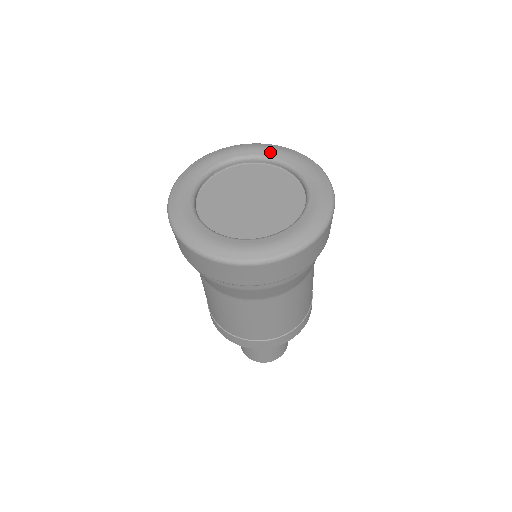
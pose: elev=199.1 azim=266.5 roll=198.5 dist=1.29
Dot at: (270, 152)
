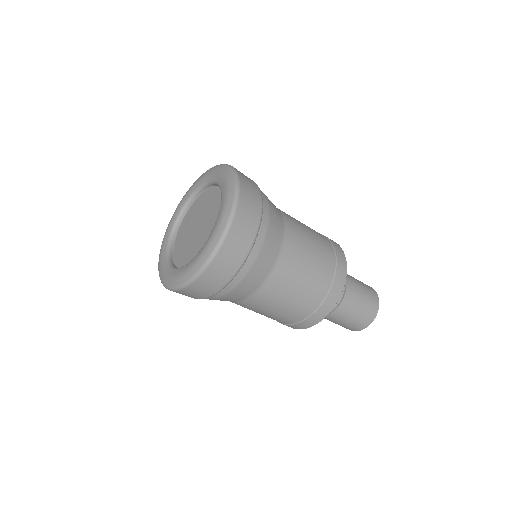
Dot at: (189, 193)
